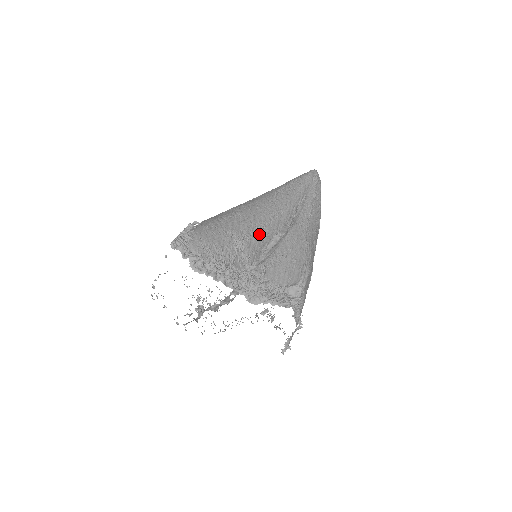
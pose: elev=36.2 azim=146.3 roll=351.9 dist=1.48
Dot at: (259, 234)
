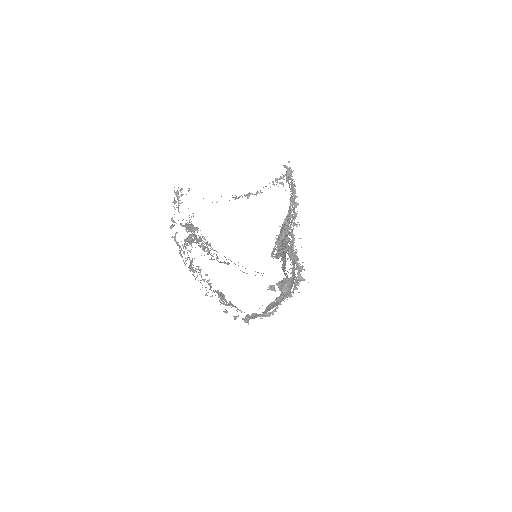
Dot at: occluded
